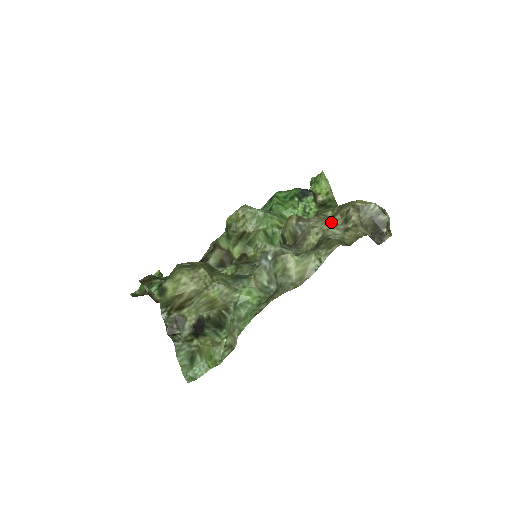
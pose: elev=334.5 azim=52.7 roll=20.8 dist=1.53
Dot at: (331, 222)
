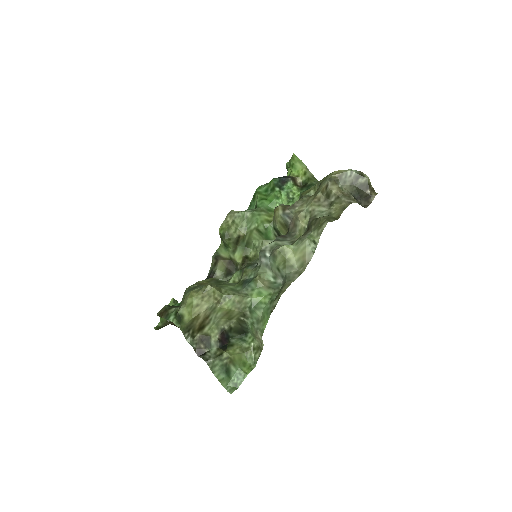
Dot at: (314, 202)
